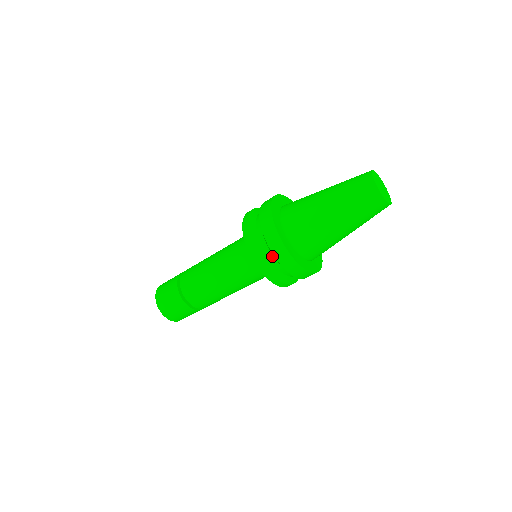
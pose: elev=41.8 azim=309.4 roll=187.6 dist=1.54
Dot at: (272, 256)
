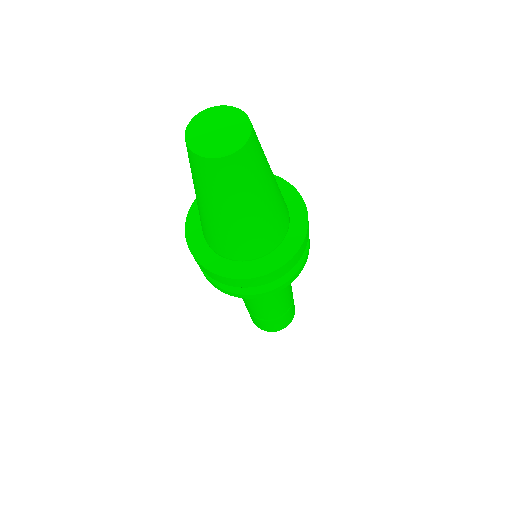
Dot at: occluded
